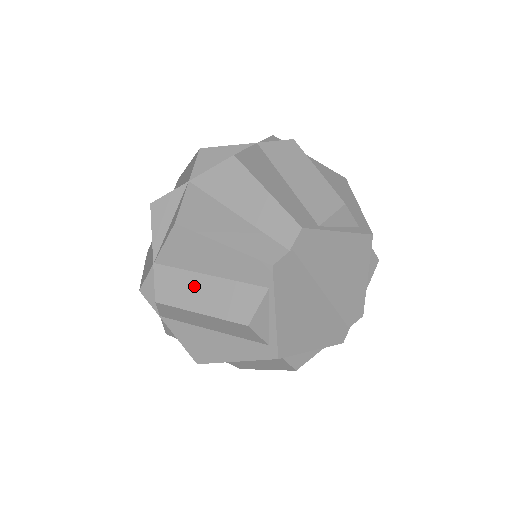
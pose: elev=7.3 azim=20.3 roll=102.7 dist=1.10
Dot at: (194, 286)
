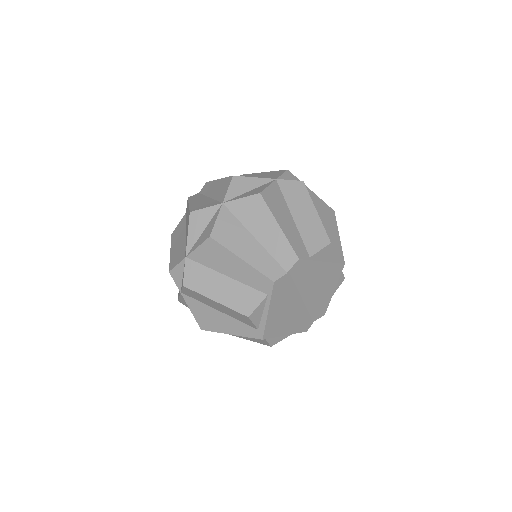
Dot at: (214, 281)
